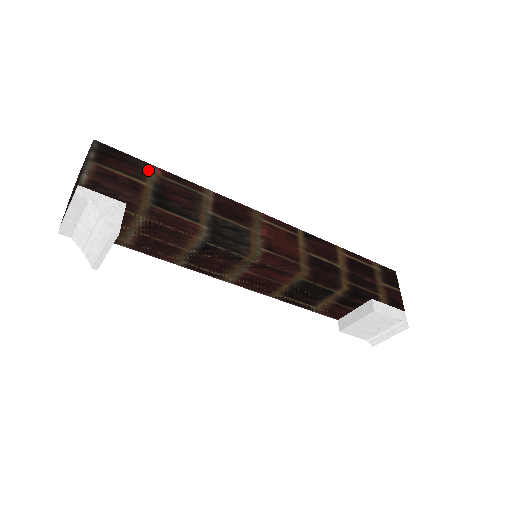
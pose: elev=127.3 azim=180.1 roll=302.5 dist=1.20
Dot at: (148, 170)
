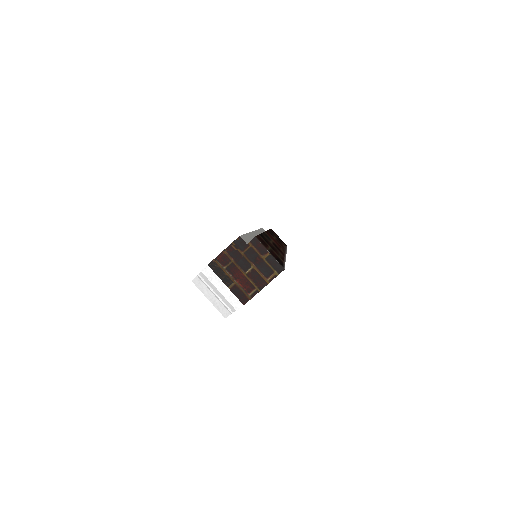
Dot at: occluded
